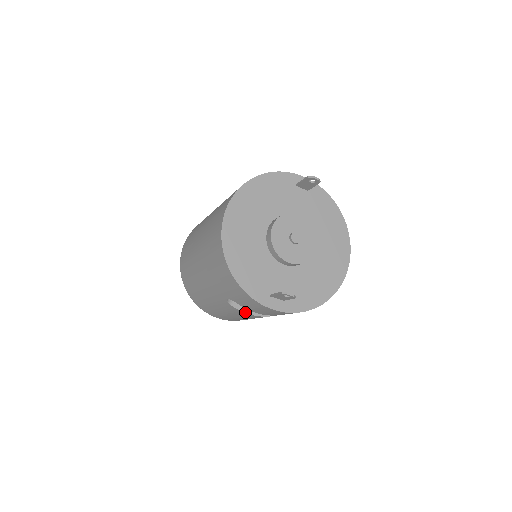
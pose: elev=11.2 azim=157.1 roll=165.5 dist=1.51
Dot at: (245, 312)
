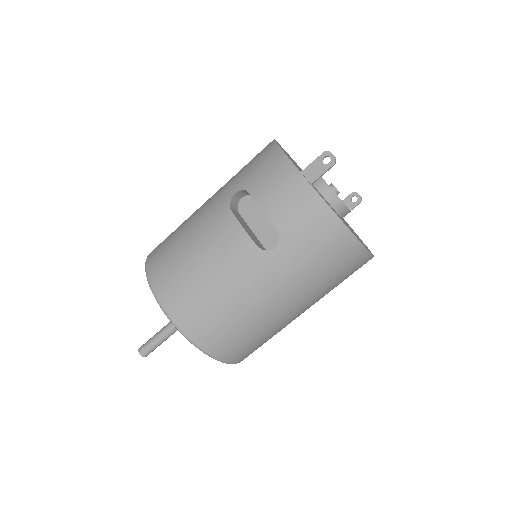
Dot at: (240, 222)
